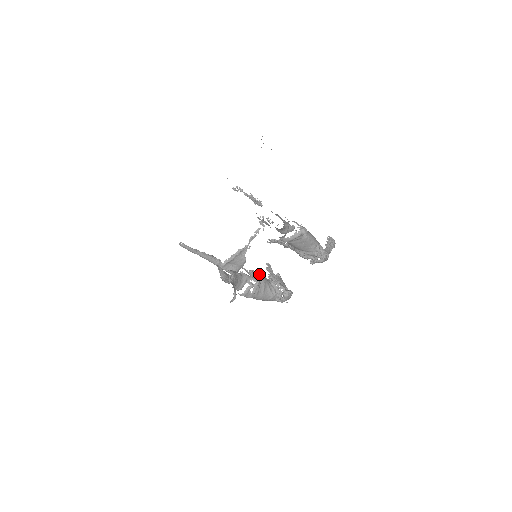
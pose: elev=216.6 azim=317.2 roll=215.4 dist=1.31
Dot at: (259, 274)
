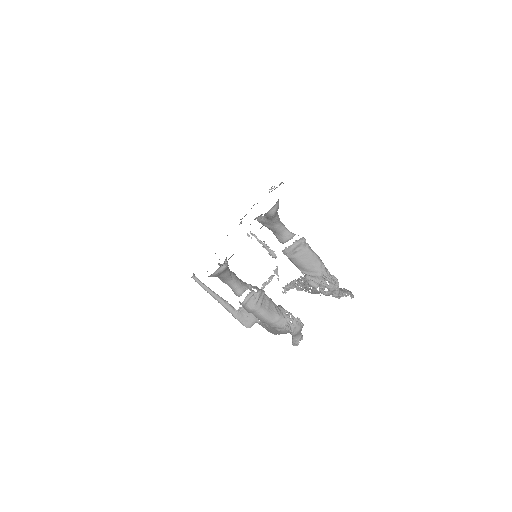
Dot at: occluded
